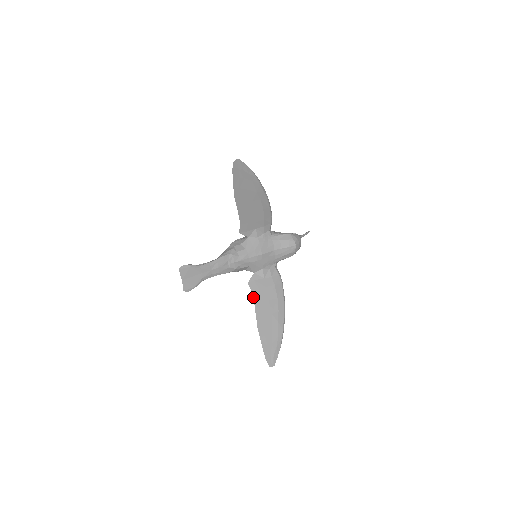
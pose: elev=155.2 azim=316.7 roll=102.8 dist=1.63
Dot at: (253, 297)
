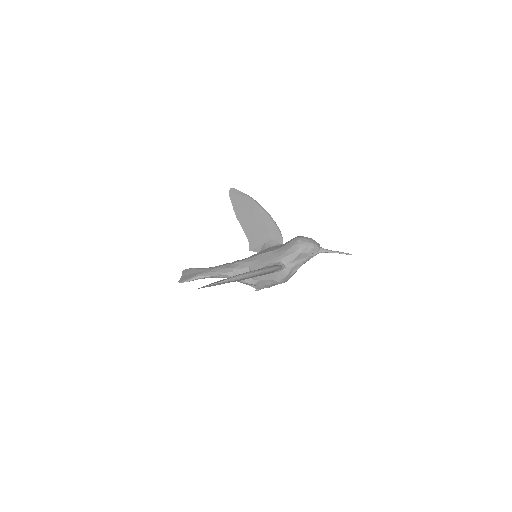
Dot at: occluded
